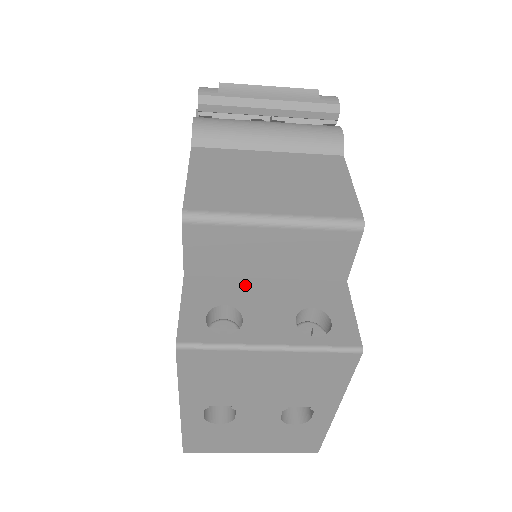
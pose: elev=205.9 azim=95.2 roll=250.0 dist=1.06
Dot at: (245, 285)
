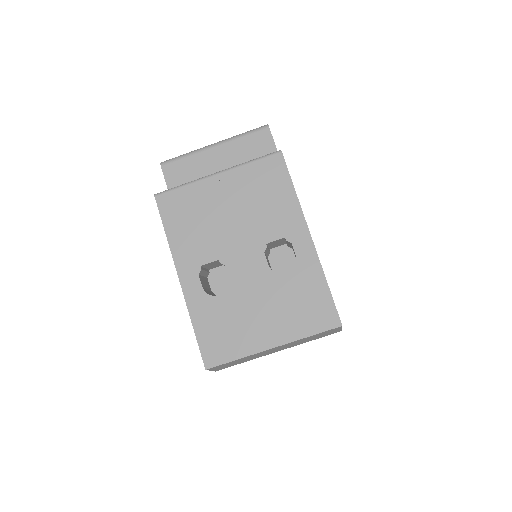
Dot at: occluded
